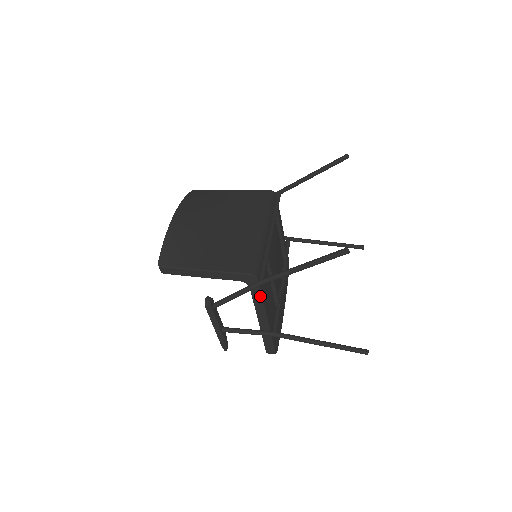
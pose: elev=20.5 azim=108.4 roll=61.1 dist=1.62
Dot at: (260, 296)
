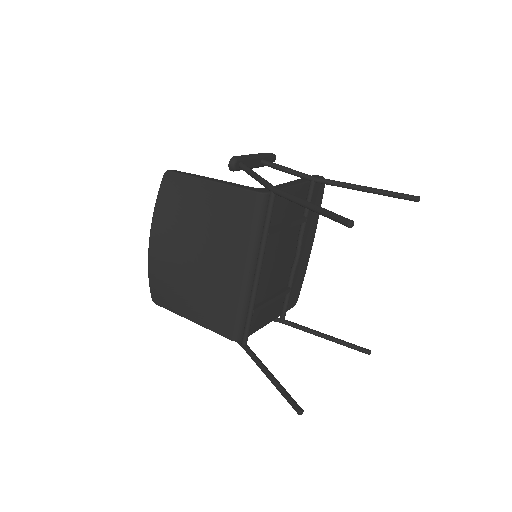
Dot at: (252, 333)
